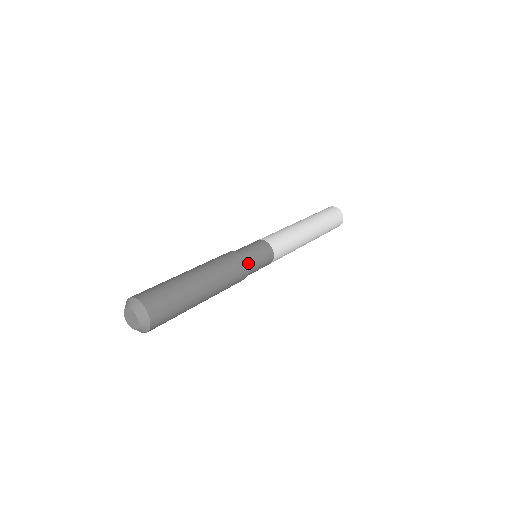
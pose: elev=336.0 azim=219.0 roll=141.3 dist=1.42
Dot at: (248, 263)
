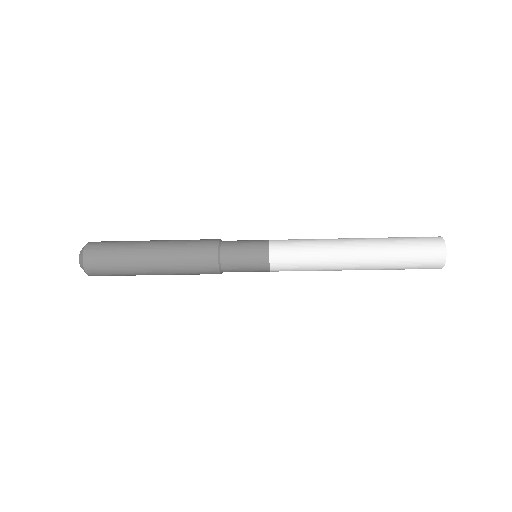
Dot at: (223, 258)
